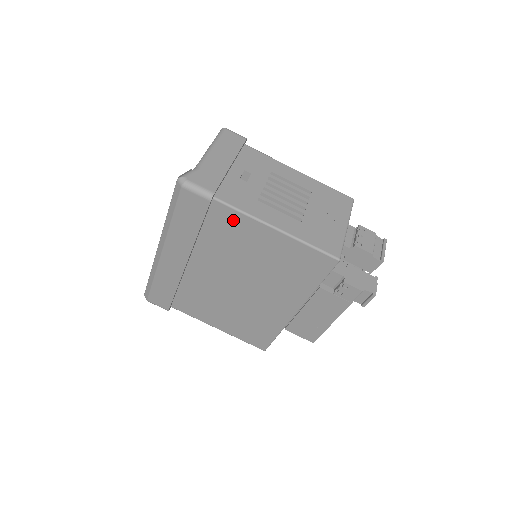
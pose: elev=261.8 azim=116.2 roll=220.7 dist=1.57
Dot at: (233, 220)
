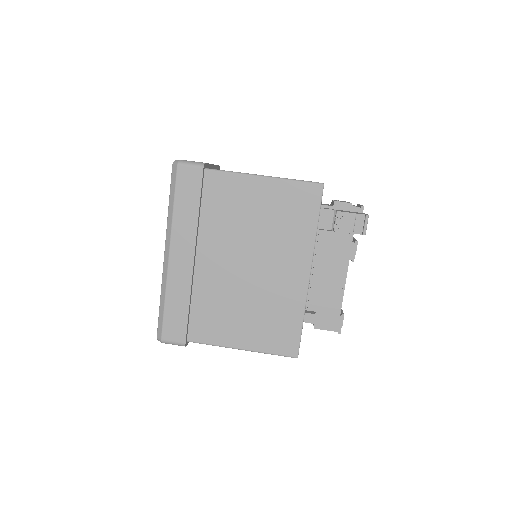
Dot at: (226, 184)
